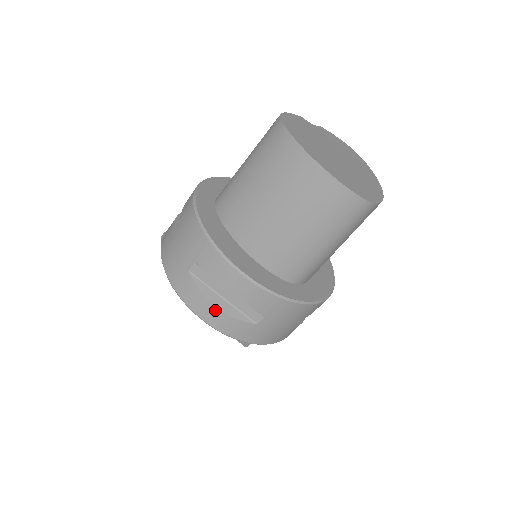
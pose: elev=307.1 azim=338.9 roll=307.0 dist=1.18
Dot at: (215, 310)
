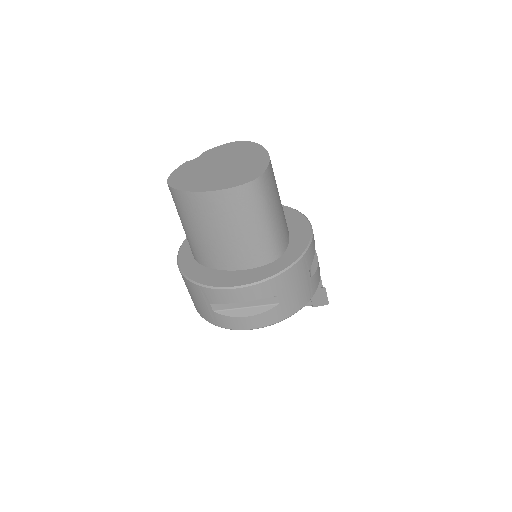
Dot at: (248, 319)
